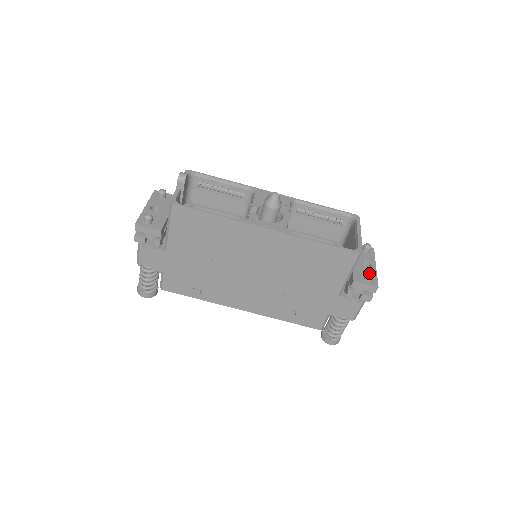
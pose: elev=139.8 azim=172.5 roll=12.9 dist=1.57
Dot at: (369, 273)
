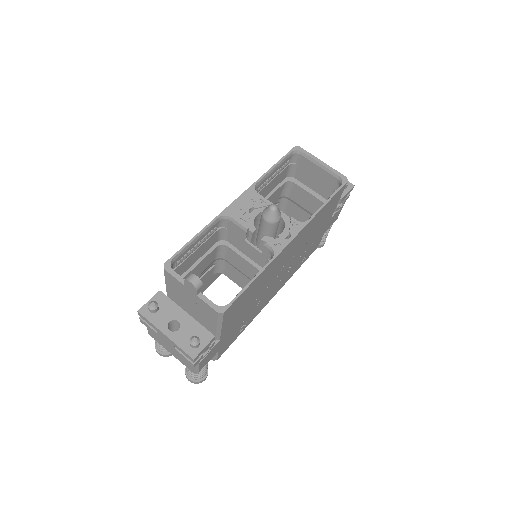
Dot at: occluded
